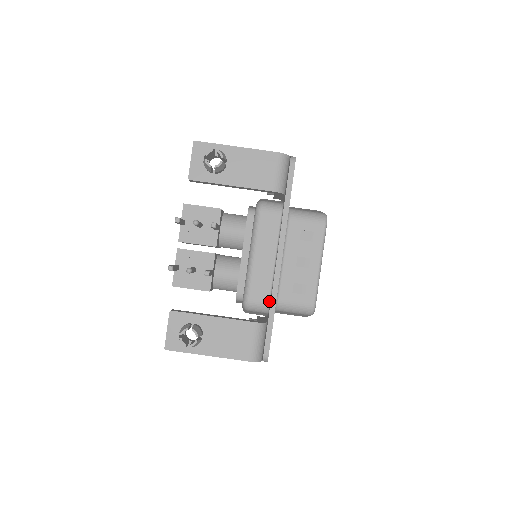
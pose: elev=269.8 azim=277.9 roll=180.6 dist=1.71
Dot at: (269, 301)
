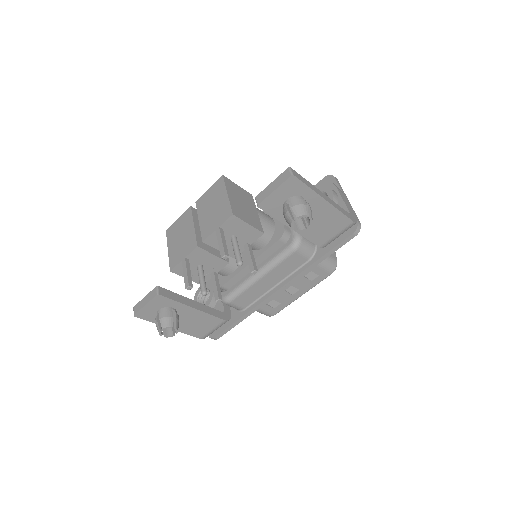
Dot at: (246, 308)
